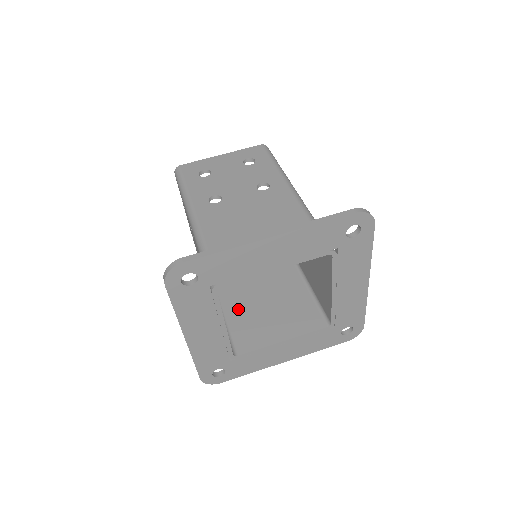
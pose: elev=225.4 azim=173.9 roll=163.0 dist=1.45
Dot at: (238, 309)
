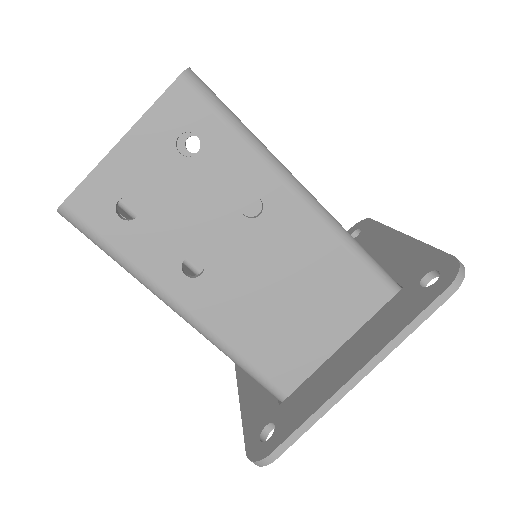
Dot at: occluded
